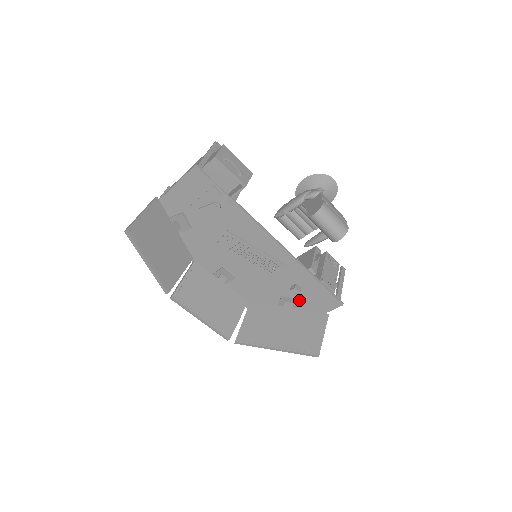
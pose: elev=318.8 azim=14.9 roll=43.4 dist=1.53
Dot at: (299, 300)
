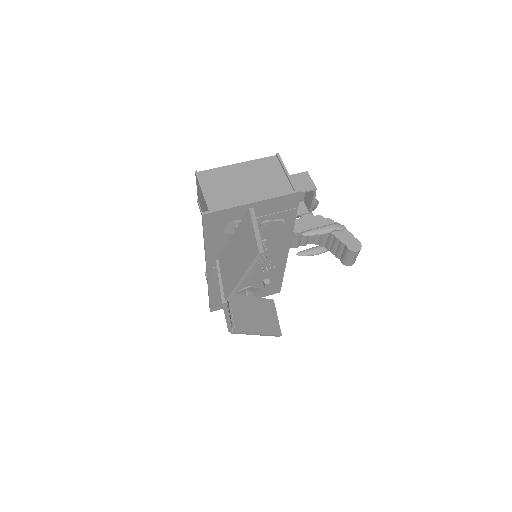
Dot at: (259, 289)
